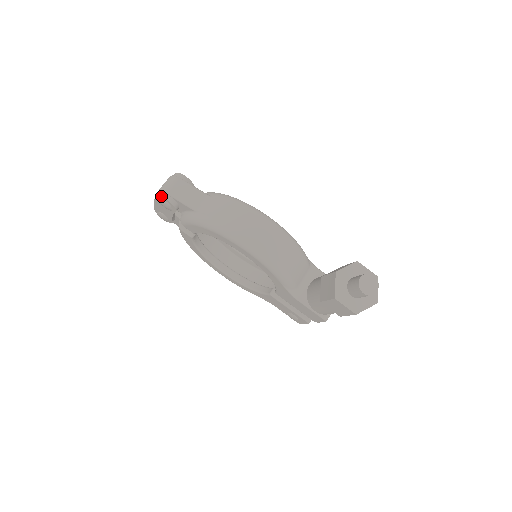
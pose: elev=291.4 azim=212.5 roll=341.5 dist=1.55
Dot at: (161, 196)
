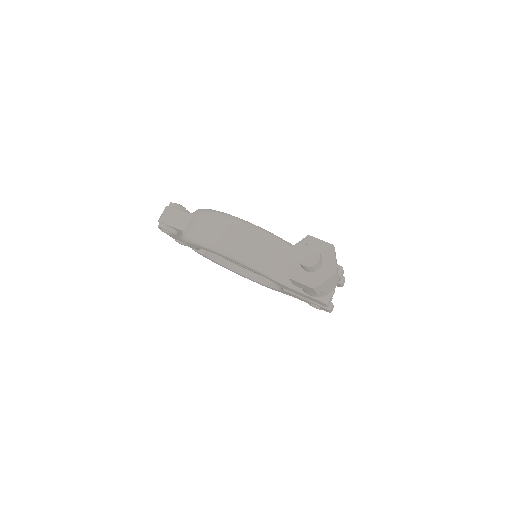
Dot at: (158, 226)
